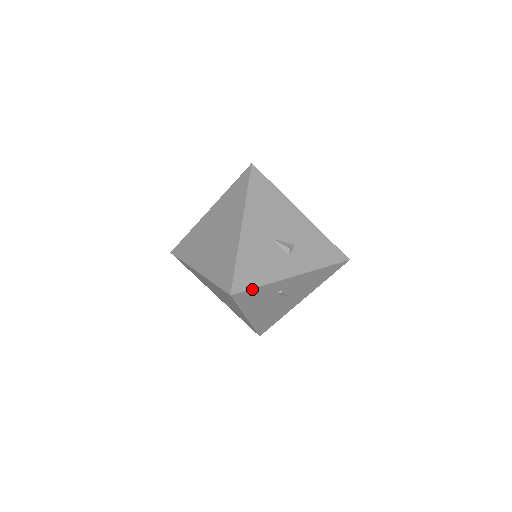
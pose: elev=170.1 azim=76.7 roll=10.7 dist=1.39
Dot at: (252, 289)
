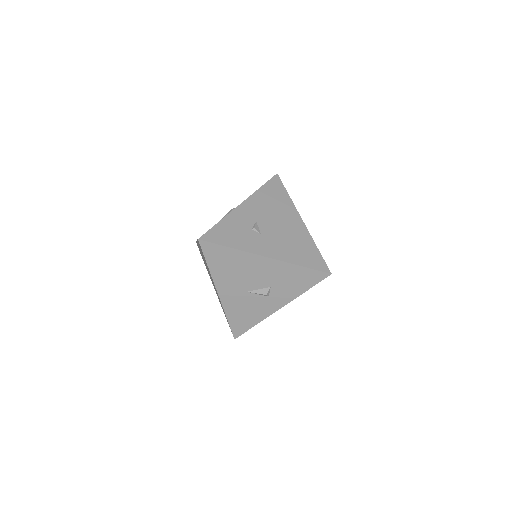
Dot at: occluded
